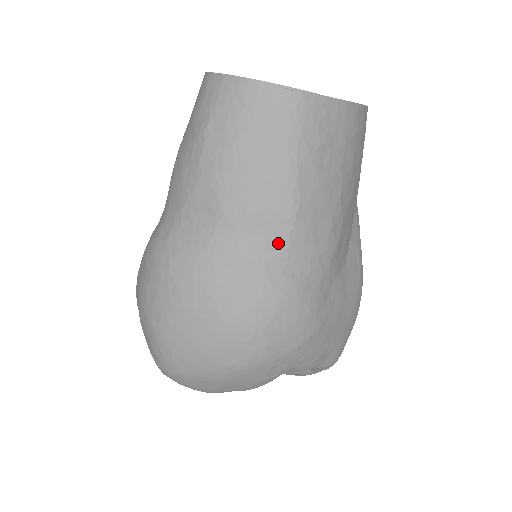
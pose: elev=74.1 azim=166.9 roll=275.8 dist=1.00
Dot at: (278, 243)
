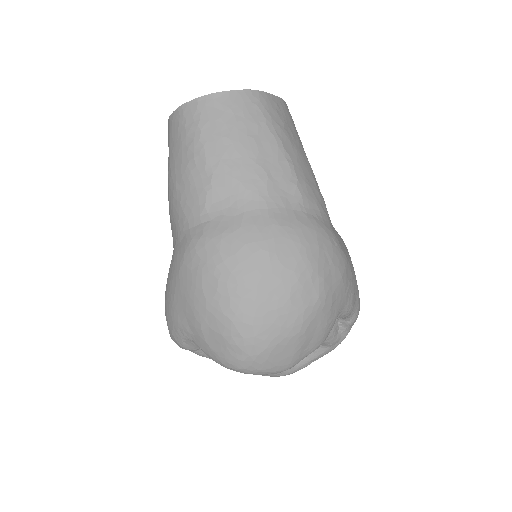
Dot at: (293, 196)
